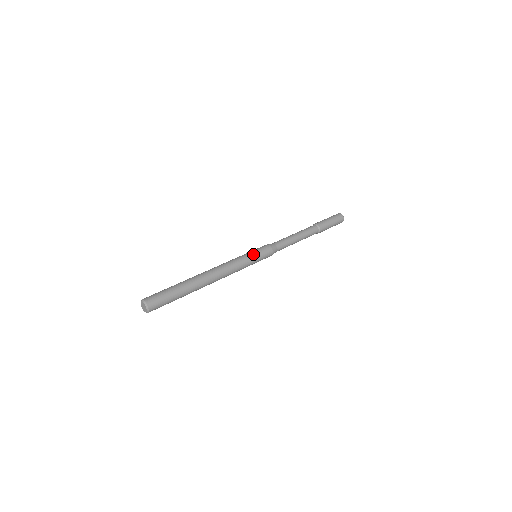
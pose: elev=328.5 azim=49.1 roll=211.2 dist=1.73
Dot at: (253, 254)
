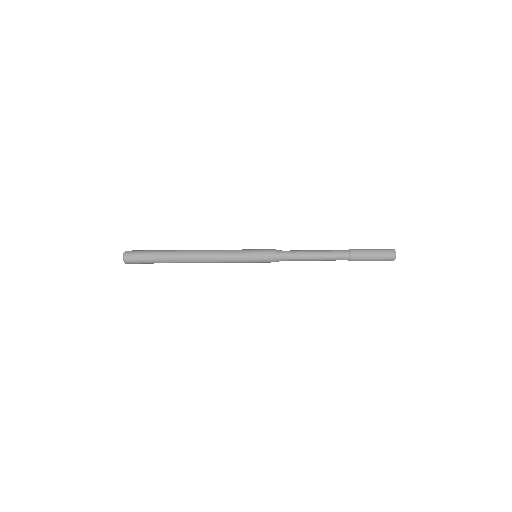
Dot at: (250, 249)
